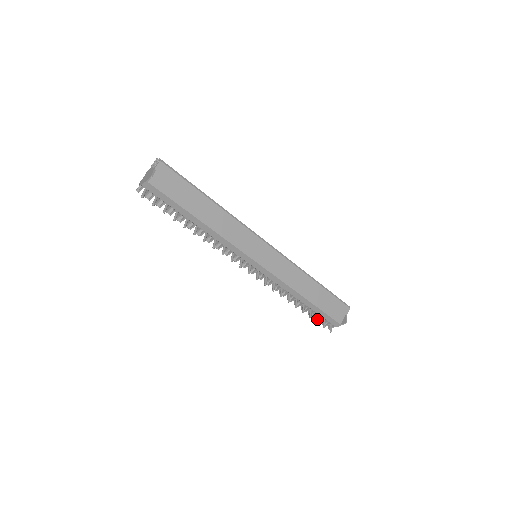
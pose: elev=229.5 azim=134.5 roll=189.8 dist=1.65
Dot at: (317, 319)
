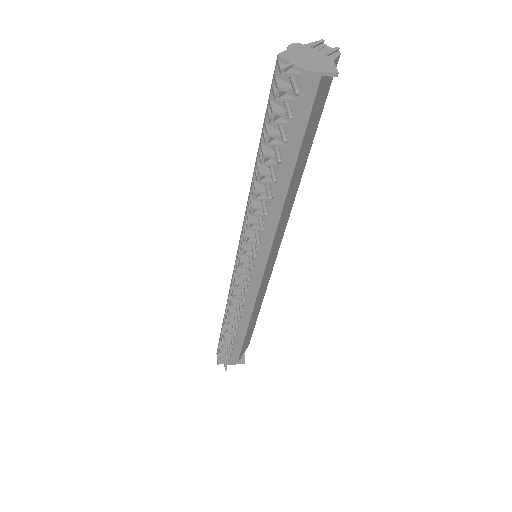
Dot at: occluded
